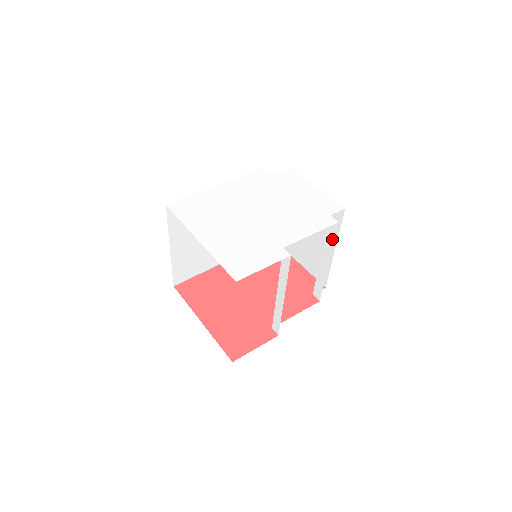
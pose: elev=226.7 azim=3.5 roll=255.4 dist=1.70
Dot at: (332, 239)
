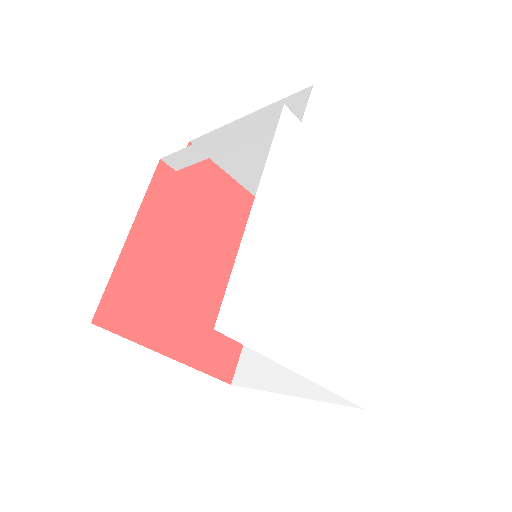
Dot at: occluded
